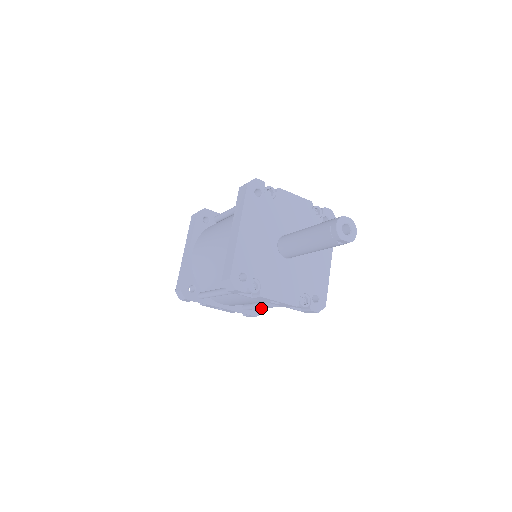
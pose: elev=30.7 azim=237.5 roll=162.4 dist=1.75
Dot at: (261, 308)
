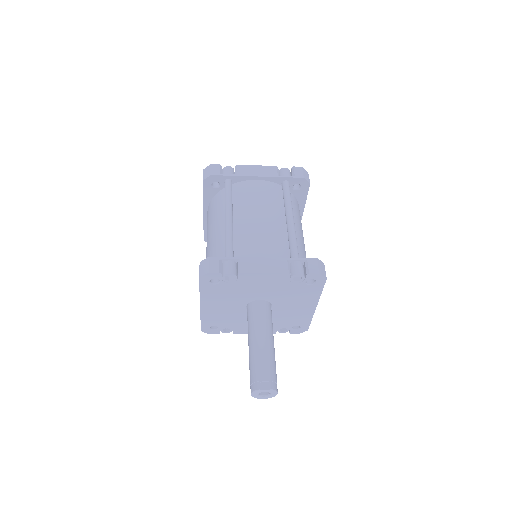
Dot at: occluded
